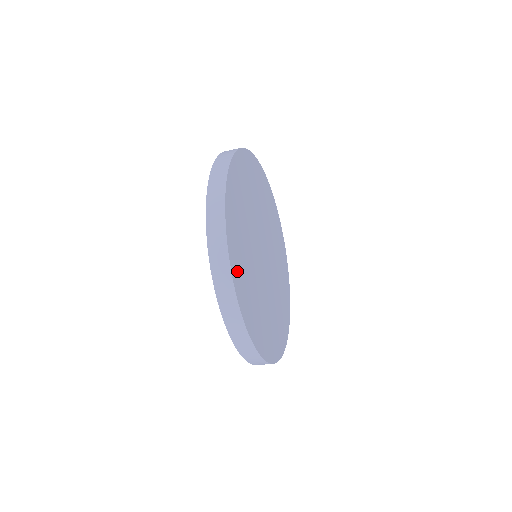
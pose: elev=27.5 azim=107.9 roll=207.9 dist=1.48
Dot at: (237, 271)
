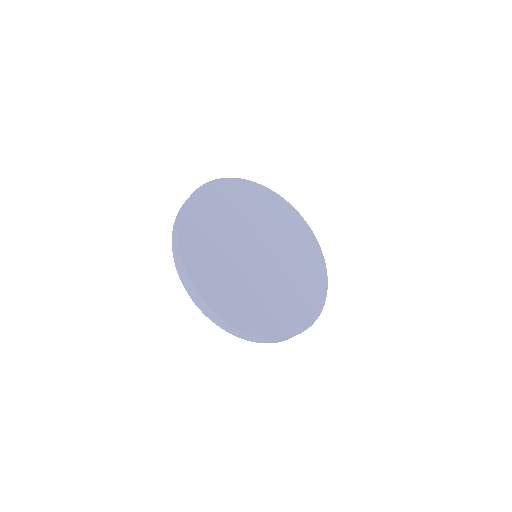
Dot at: (206, 285)
